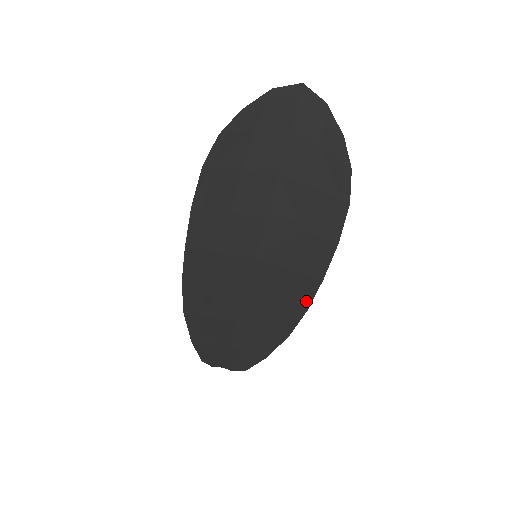
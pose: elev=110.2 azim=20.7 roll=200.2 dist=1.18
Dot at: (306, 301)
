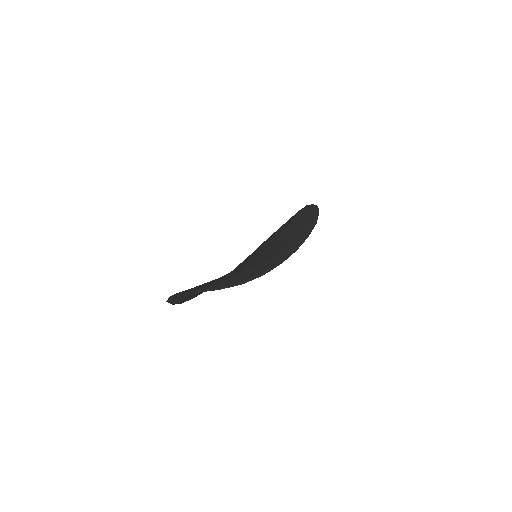
Dot at: (302, 241)
